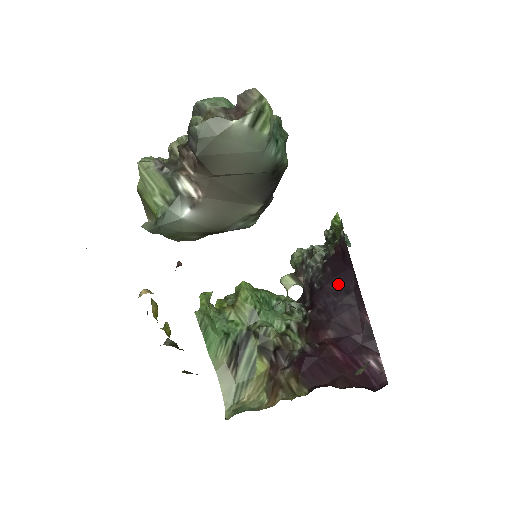
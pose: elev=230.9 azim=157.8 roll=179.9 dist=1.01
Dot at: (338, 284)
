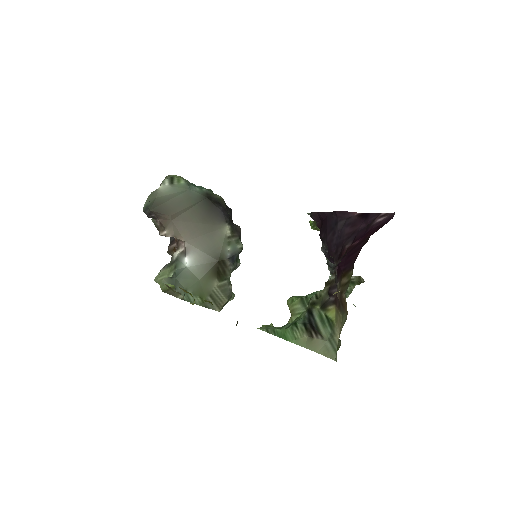
Dot at: (330, 229)
